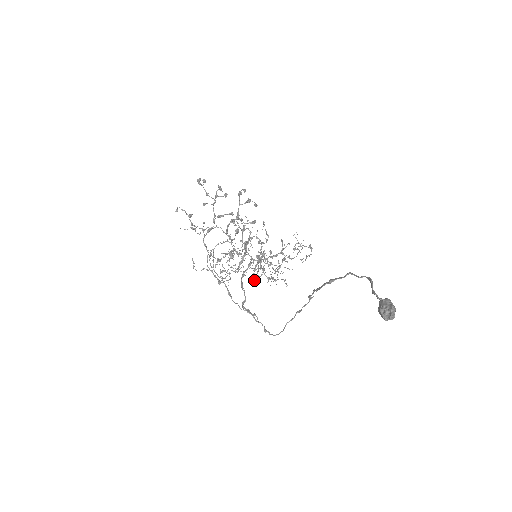
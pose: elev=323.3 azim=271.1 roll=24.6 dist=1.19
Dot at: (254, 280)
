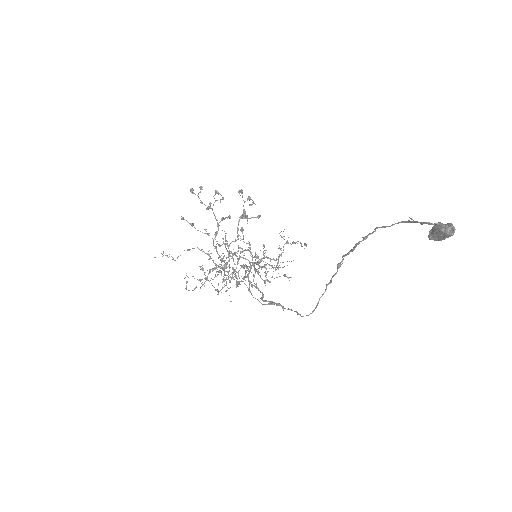
Dot at: occluded
